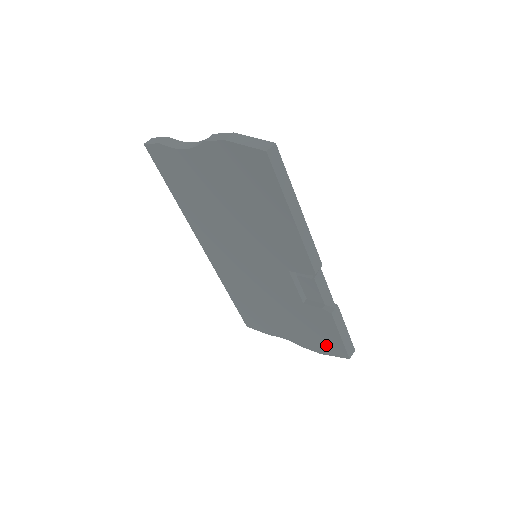
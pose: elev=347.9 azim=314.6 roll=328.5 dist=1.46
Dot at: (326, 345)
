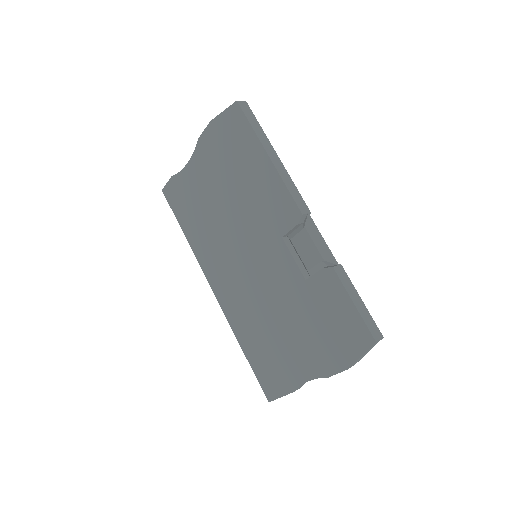
Dot at: (346, 341)
